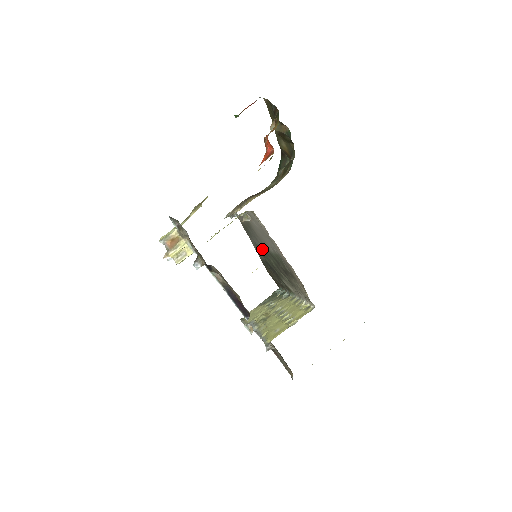
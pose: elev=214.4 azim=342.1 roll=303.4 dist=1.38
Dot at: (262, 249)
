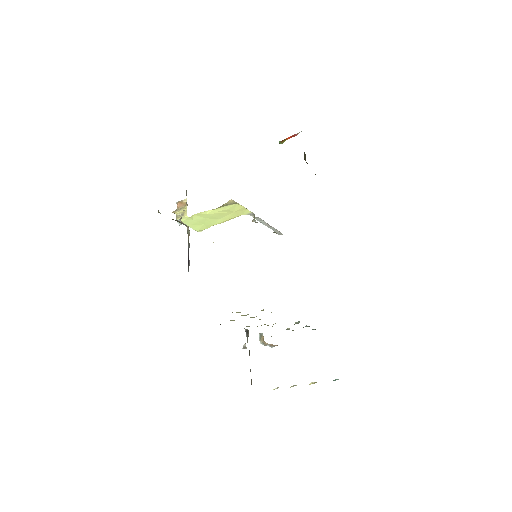
Dot at: occluded
